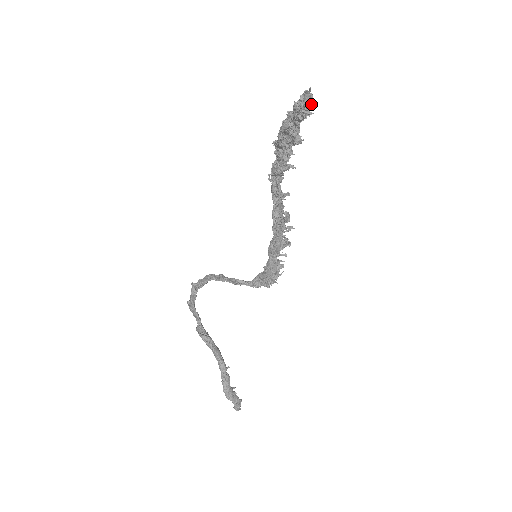
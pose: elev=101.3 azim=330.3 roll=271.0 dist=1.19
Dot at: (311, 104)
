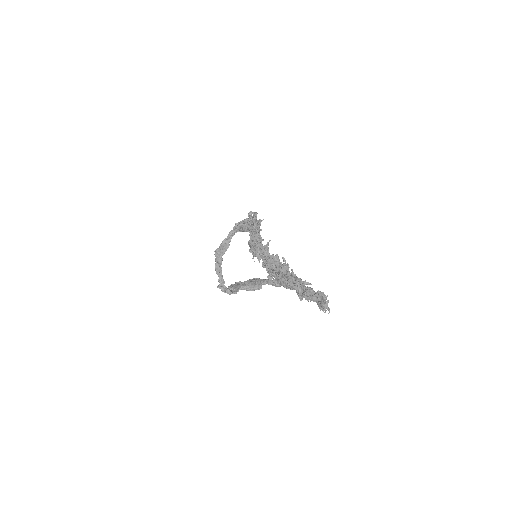
Dot at: (325, 298)
